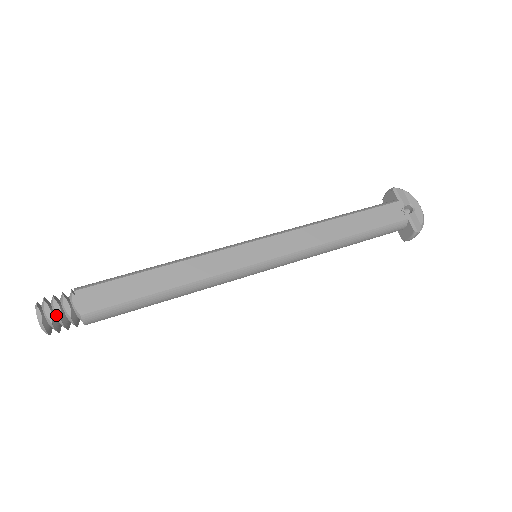
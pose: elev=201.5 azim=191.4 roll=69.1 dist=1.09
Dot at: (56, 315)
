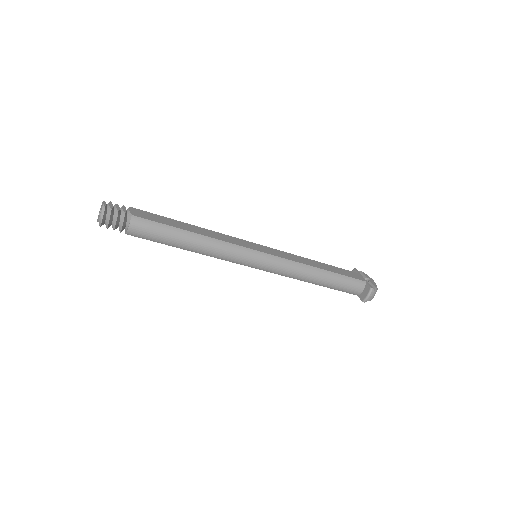
Dot at: (115, 209)
